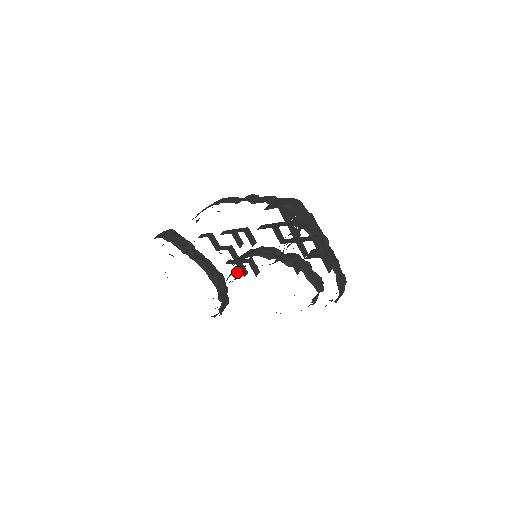
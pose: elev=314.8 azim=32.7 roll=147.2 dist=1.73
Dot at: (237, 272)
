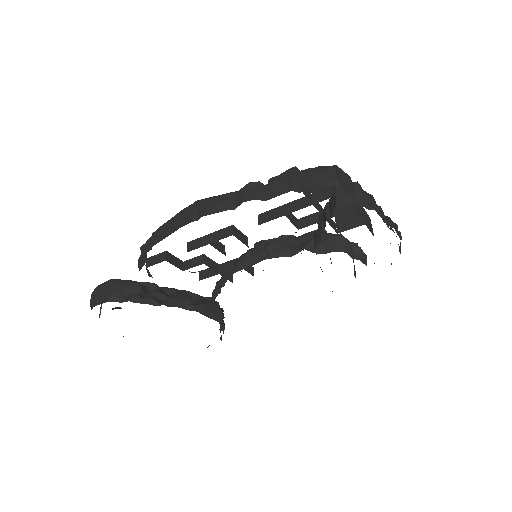
Dot at: occluded
